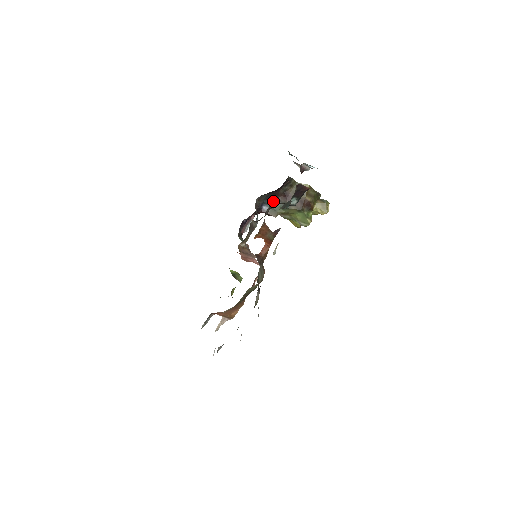
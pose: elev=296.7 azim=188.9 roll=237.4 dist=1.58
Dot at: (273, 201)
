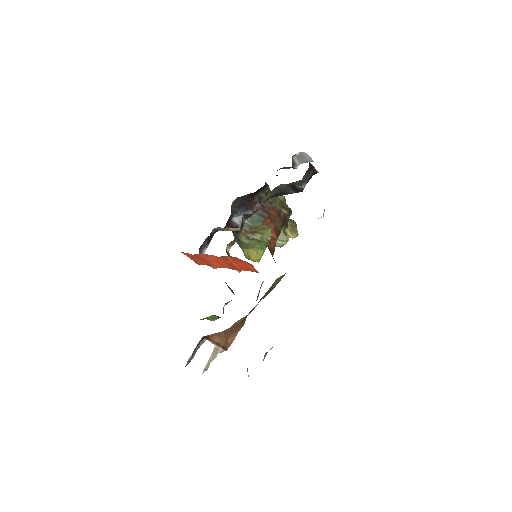
Dot at: (245, 211)
